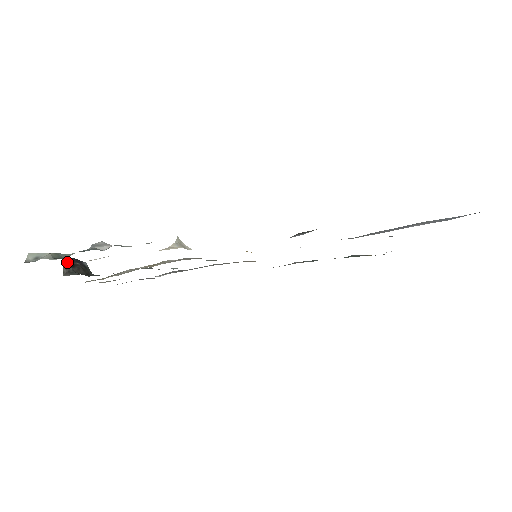
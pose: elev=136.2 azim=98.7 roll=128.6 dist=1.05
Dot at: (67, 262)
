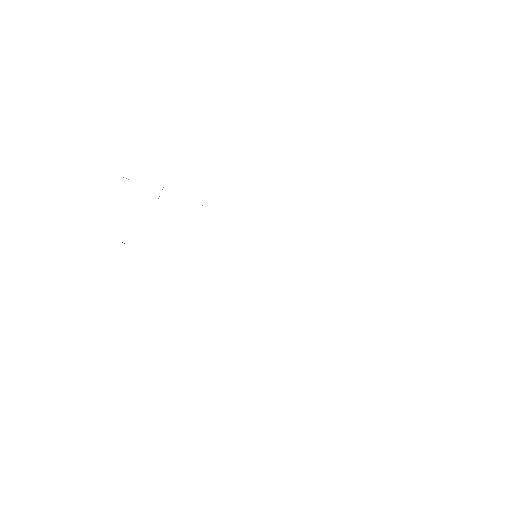
Dot at: occluded
